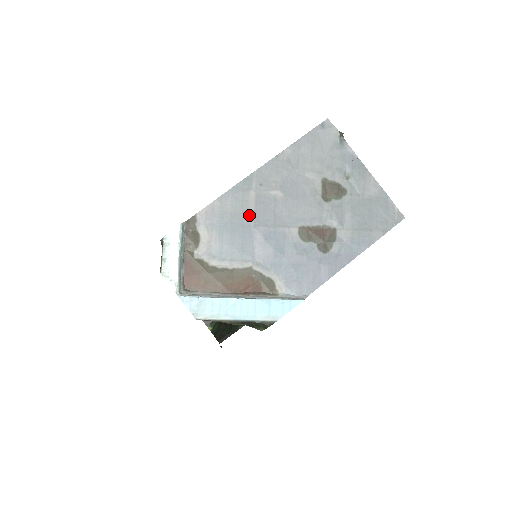
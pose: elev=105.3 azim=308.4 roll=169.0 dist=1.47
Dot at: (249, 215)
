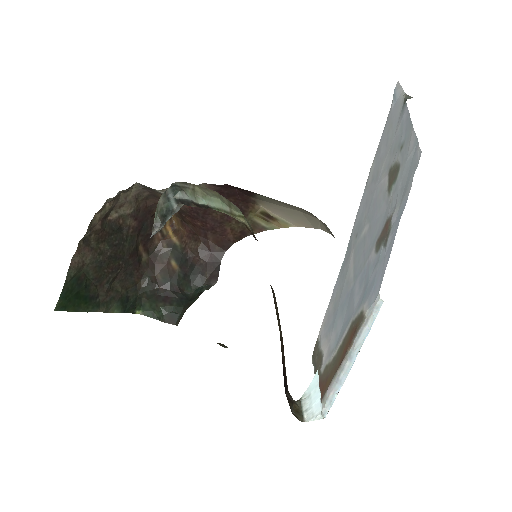
Dot at: (351, 280)
